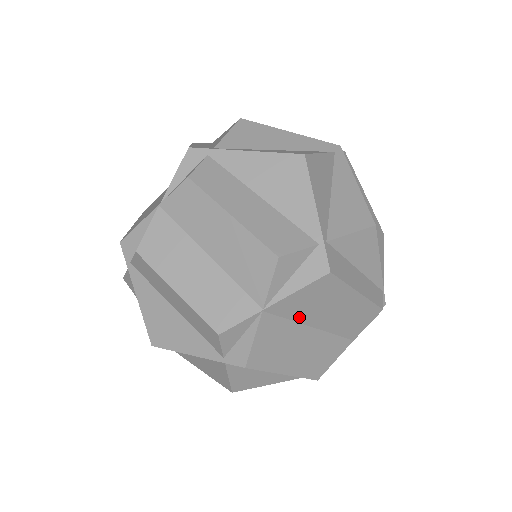
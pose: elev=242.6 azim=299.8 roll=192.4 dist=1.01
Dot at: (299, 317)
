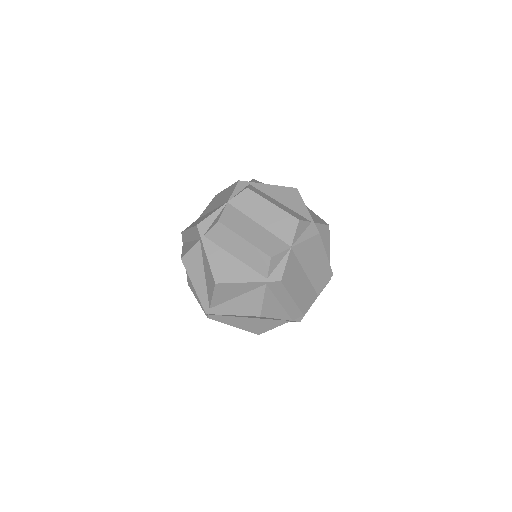
Dot at: (302, 261)
